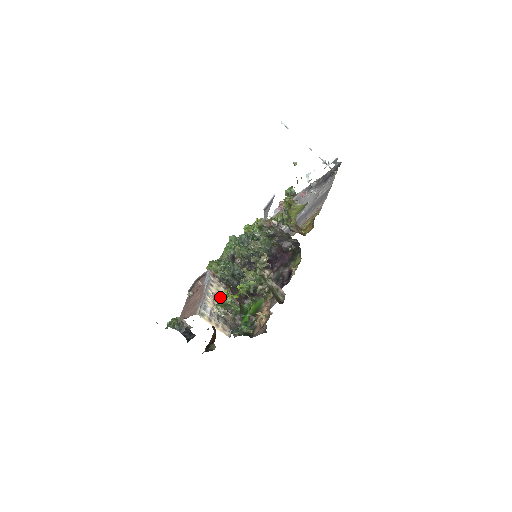
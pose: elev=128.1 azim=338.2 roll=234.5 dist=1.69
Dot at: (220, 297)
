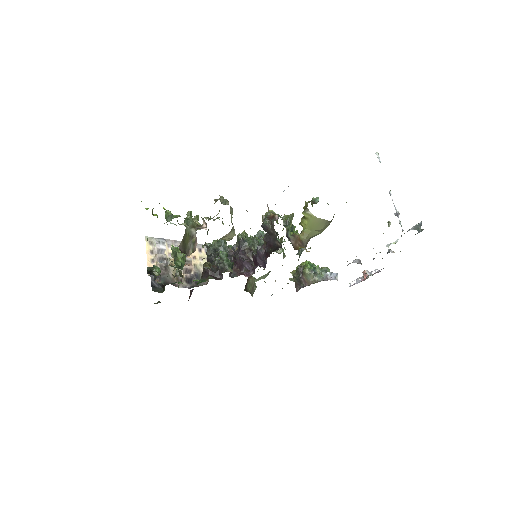
Dot at: (192, 259)
